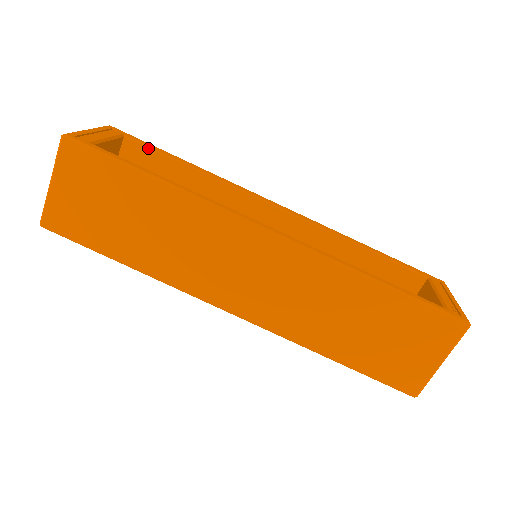
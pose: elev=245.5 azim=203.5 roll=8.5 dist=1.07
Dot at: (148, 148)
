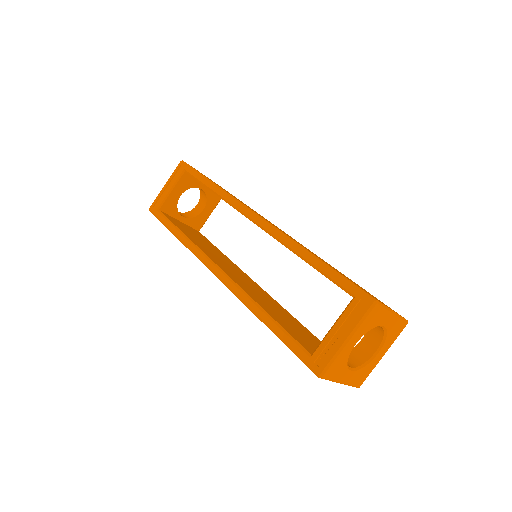
Dot at: (194, 178)
